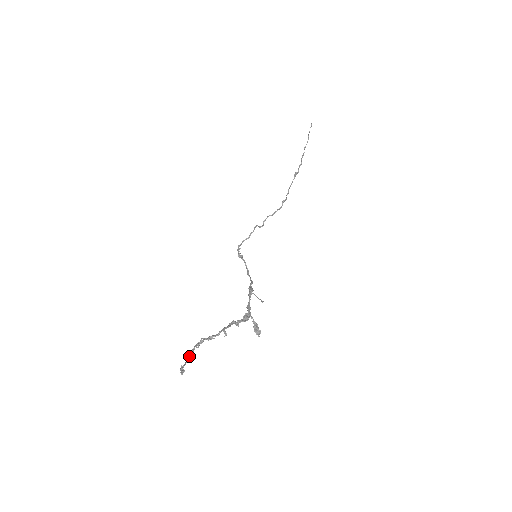
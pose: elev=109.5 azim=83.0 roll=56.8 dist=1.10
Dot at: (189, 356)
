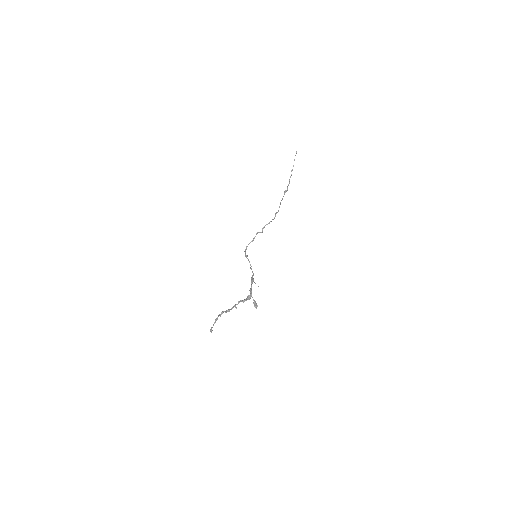
Dot at: (215, 322)
